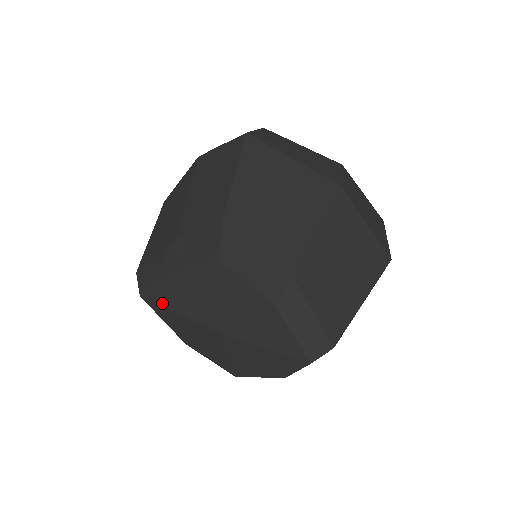
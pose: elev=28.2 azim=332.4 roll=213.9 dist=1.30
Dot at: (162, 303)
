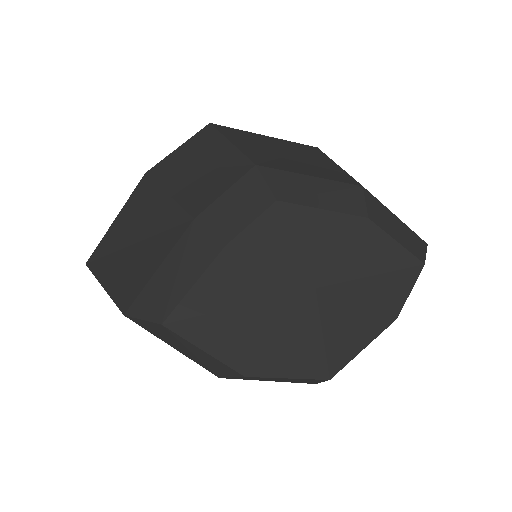
Dot at: (209, 308)
